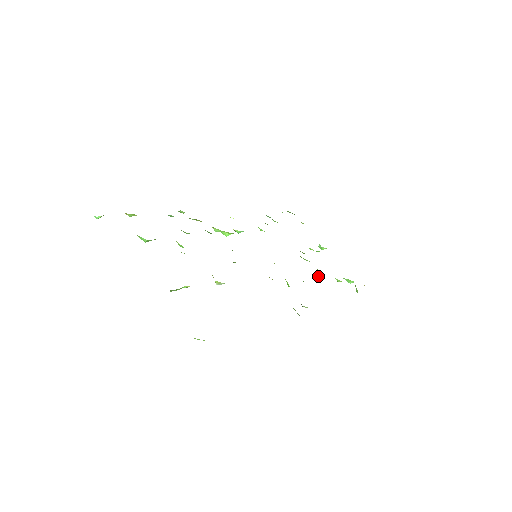
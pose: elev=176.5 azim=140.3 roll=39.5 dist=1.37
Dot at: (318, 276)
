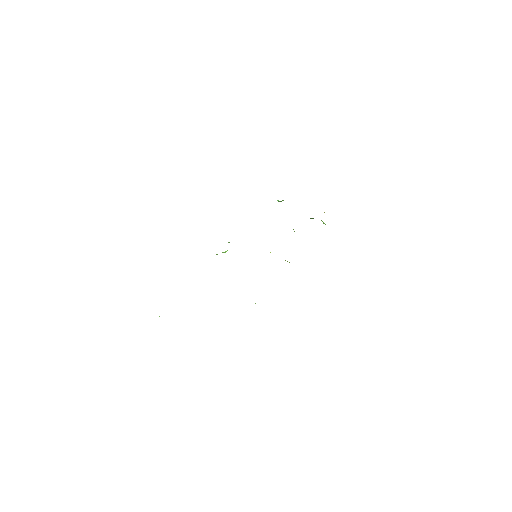
Dot at: occluded
